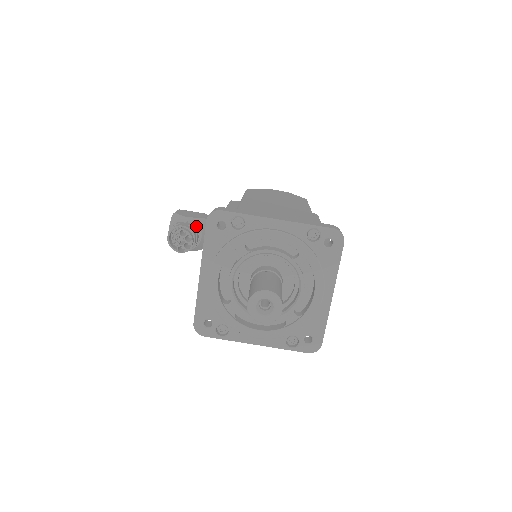
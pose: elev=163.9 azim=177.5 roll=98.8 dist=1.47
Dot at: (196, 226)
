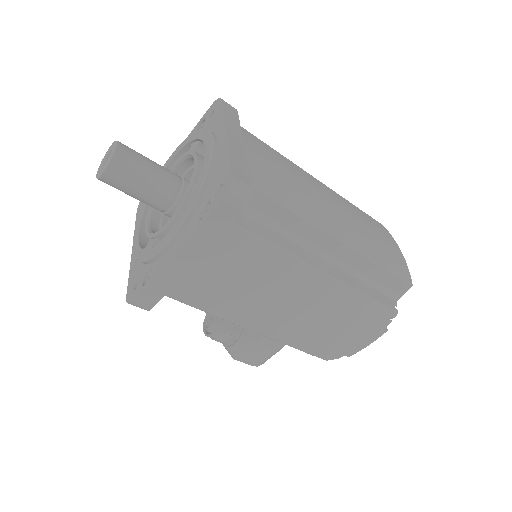
Dot at: occluded
